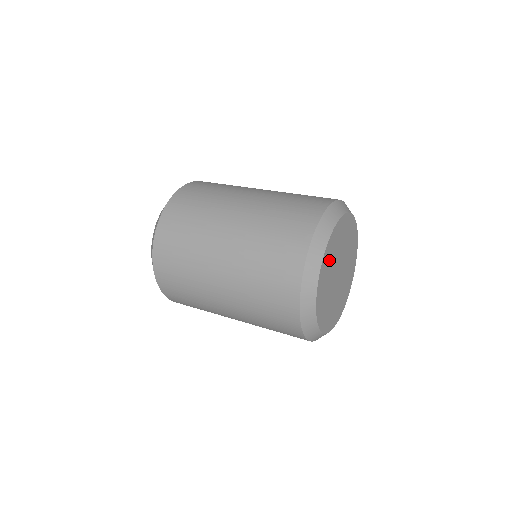
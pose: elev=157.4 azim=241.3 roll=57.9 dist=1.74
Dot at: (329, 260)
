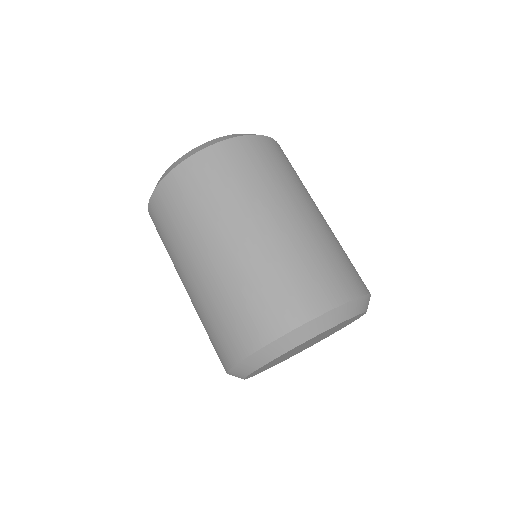
Dot at: (303, 344)
